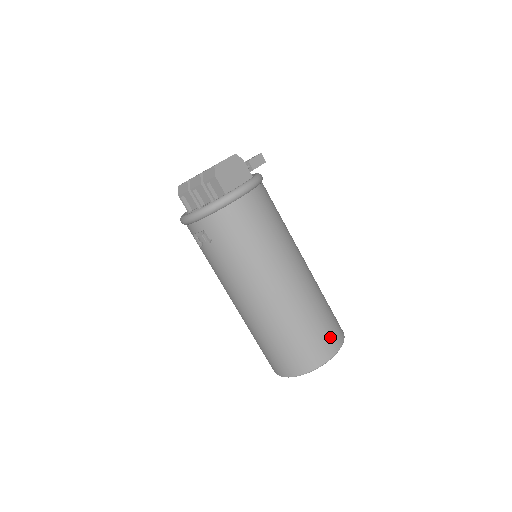
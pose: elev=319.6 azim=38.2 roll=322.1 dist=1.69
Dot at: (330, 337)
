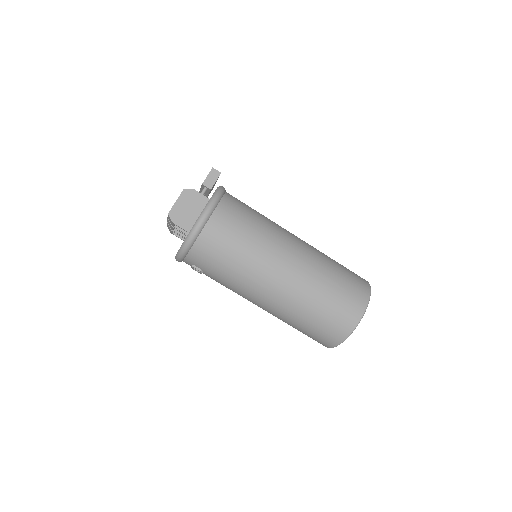
Dot at: (349, 306)
